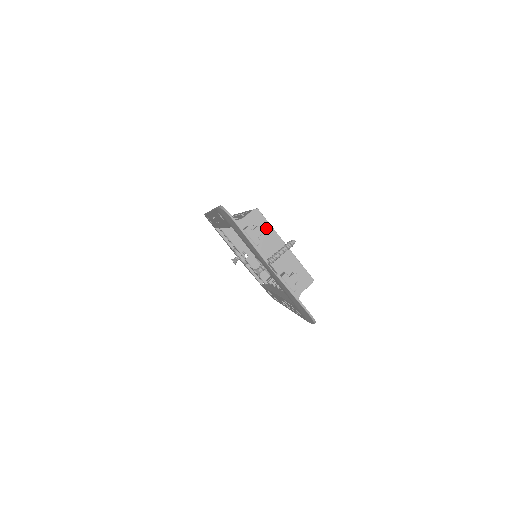
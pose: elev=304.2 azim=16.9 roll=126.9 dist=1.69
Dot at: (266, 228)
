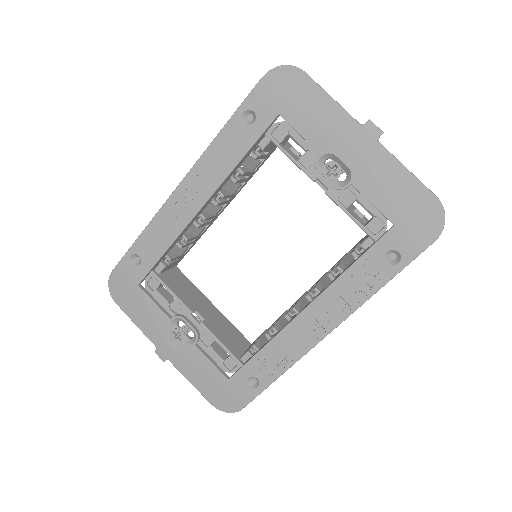
Dot at: occluded
